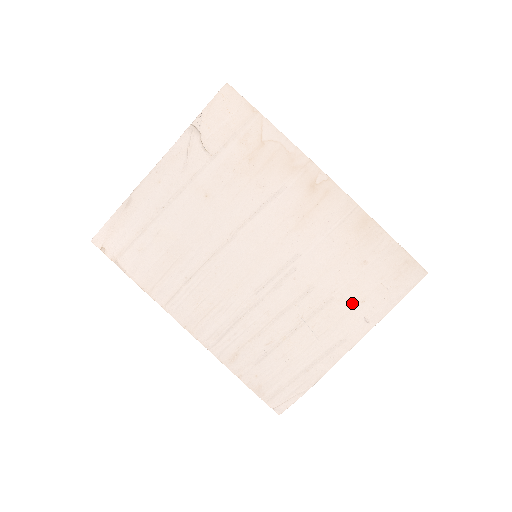
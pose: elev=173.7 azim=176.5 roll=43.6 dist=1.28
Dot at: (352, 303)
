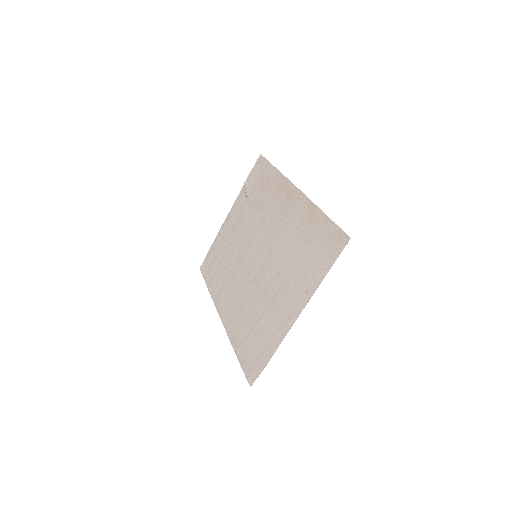
Dot at: (299, 279)
